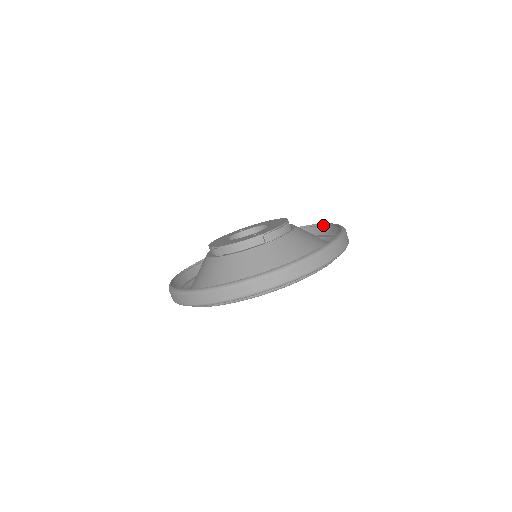
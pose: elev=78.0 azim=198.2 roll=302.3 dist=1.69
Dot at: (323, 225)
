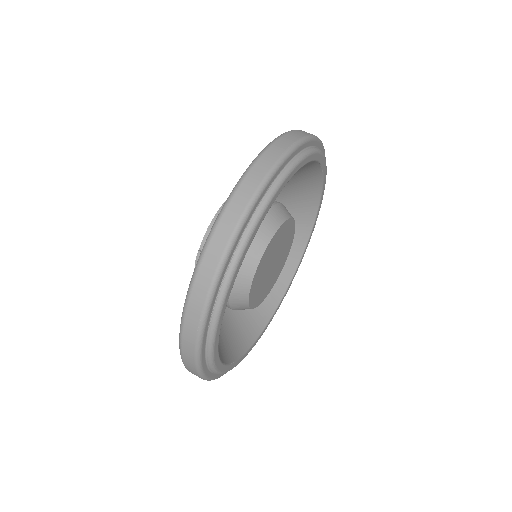
Dot at: occluded
